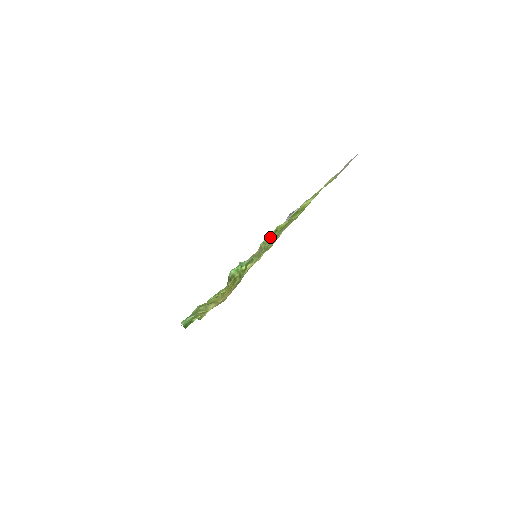
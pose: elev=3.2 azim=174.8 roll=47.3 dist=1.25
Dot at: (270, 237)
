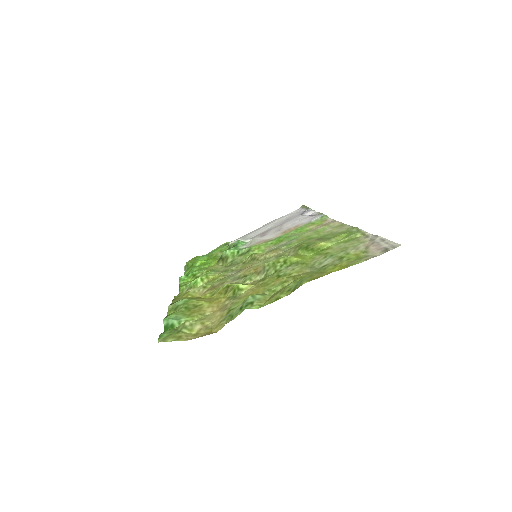
Dot at: (277, 265)
